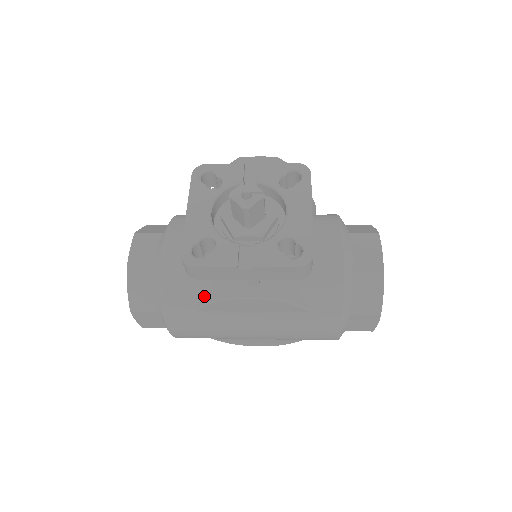
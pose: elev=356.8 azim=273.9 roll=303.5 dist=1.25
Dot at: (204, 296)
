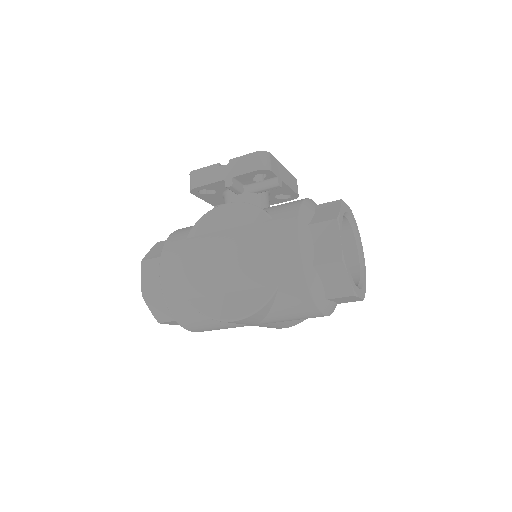
Dot at: occluded
